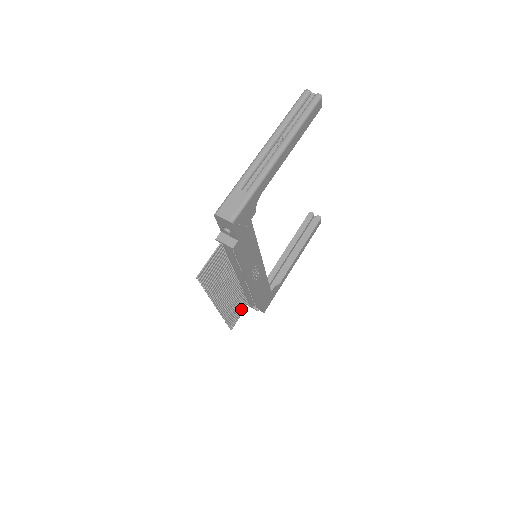
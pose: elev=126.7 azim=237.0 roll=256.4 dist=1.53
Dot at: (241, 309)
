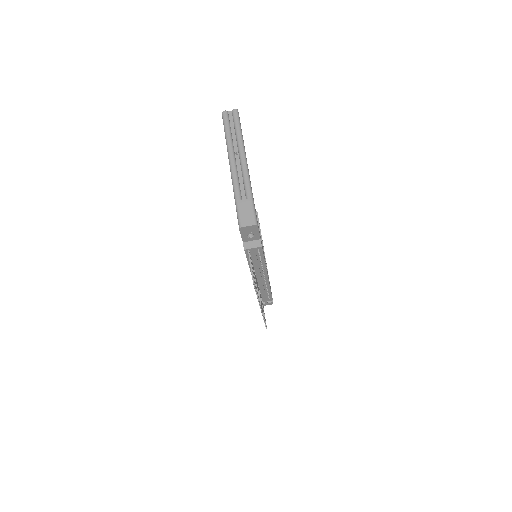
Dot at: (263, 308)
